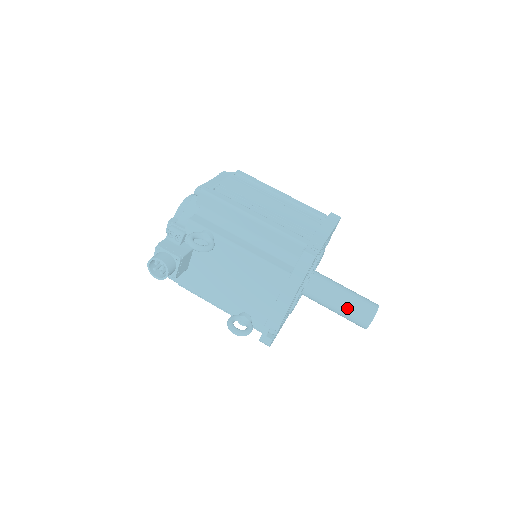
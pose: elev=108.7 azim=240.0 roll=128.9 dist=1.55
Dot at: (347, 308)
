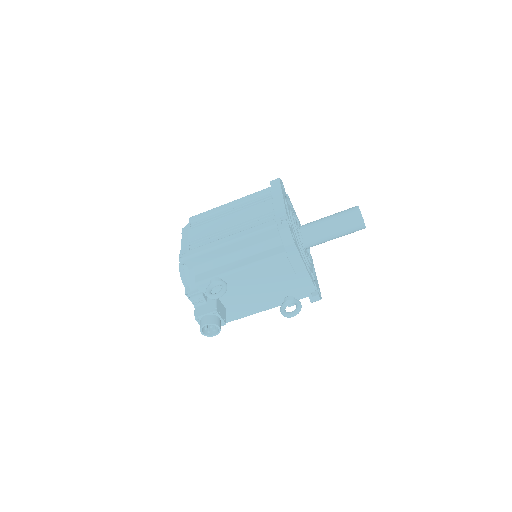
Dot at: (341, 229)
